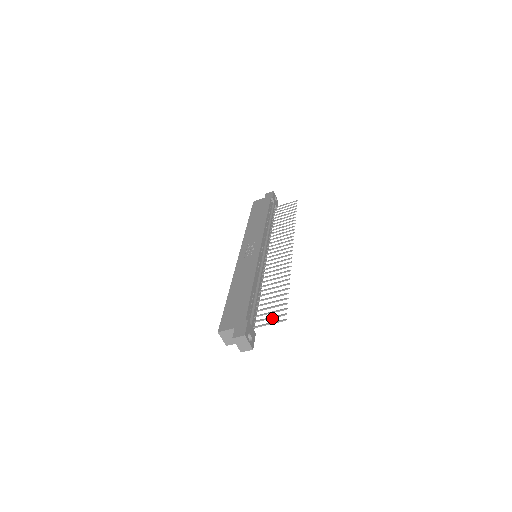
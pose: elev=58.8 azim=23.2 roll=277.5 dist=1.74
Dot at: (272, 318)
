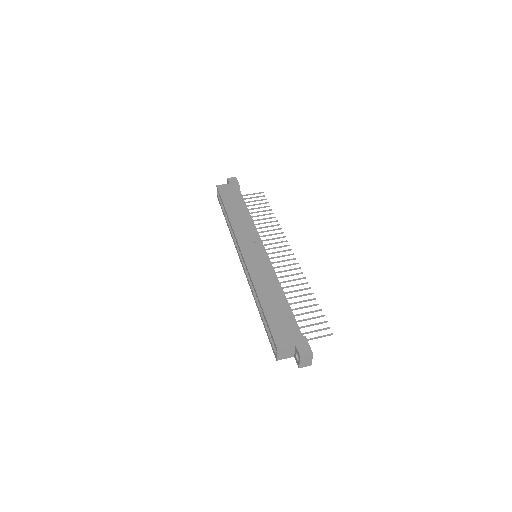
Dot at: (316, 331)
